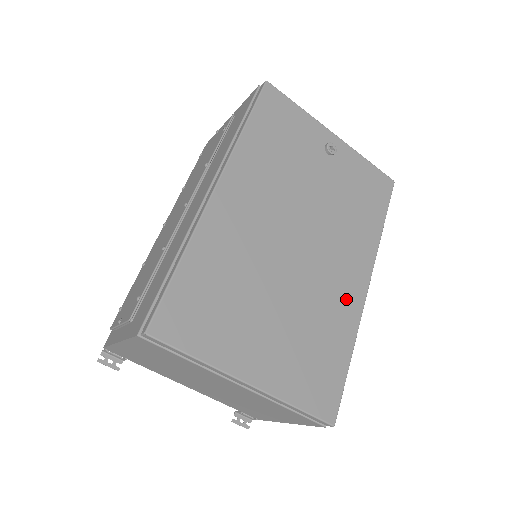
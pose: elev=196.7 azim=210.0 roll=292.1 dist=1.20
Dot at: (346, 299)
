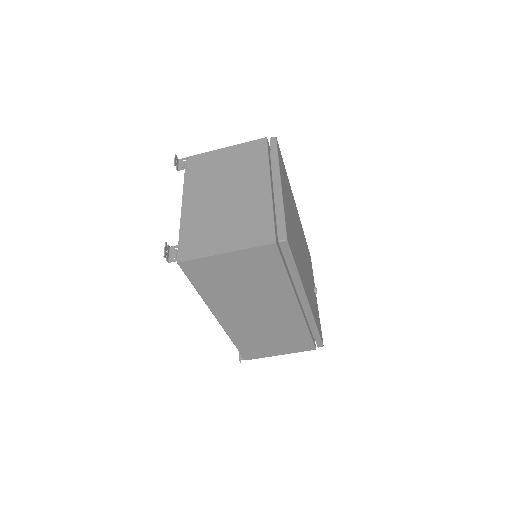
Dot at: (303, 278)
